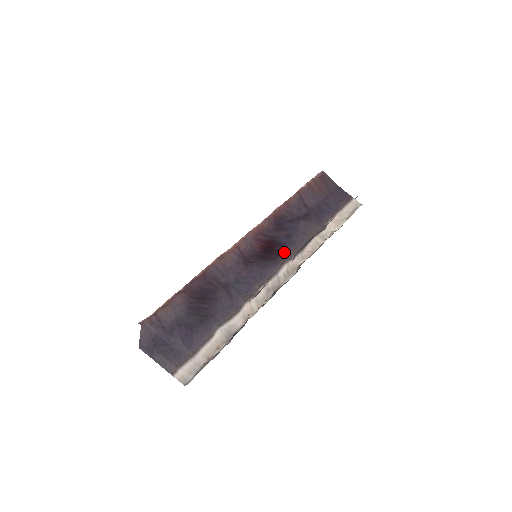
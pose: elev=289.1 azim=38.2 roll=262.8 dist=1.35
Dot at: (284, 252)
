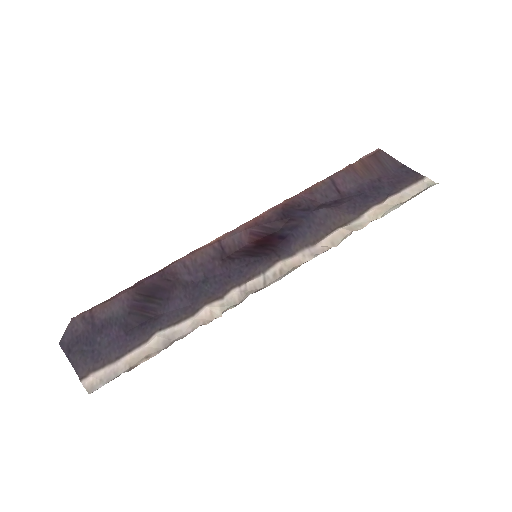
Dot at: (284, 247)
